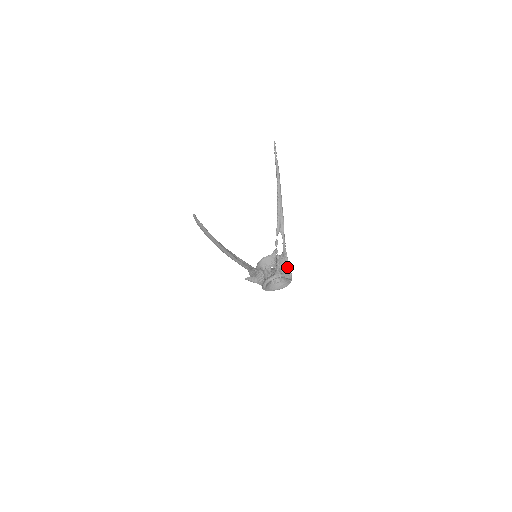
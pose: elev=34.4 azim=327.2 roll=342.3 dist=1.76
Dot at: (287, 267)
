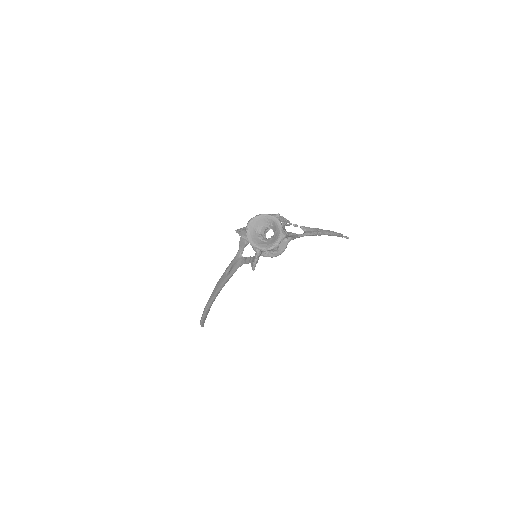
Dot at: (287, 232)
